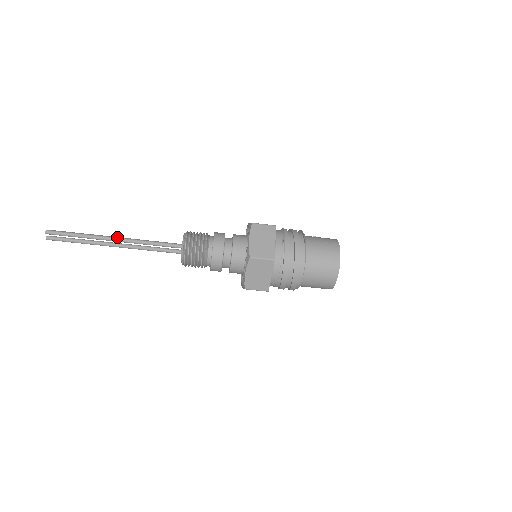
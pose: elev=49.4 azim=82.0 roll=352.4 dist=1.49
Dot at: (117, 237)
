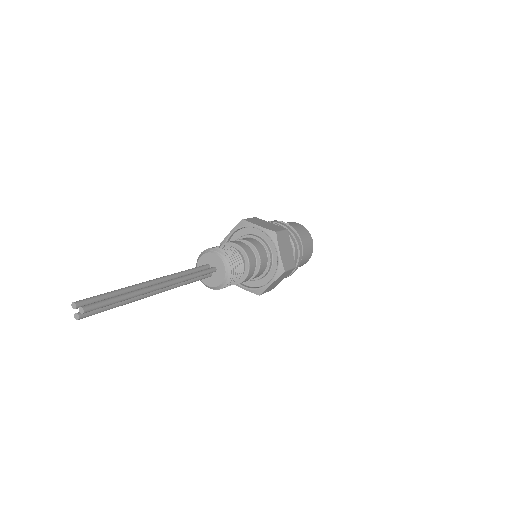
Dot at: (163, 283)
